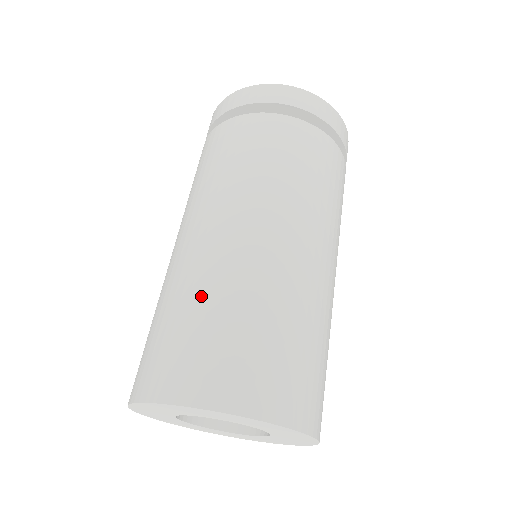
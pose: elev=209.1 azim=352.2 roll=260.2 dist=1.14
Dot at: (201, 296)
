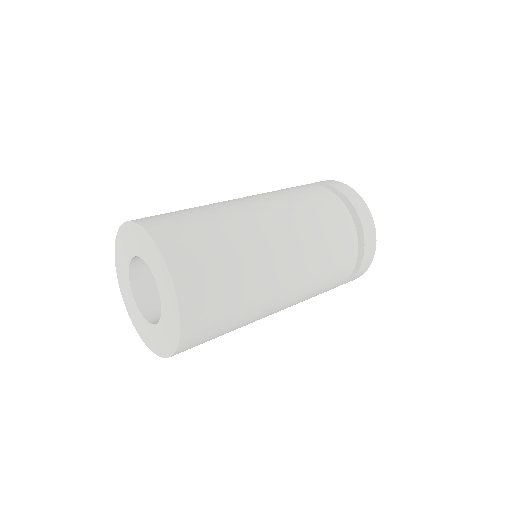
Dot at: occluded
